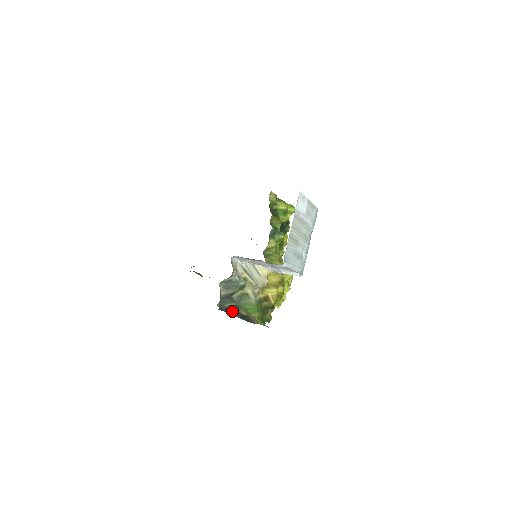
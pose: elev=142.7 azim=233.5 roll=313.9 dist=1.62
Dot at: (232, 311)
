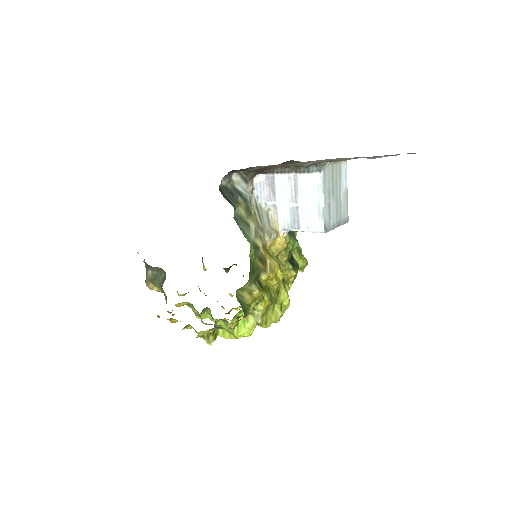
Dot at: (231, 204)
